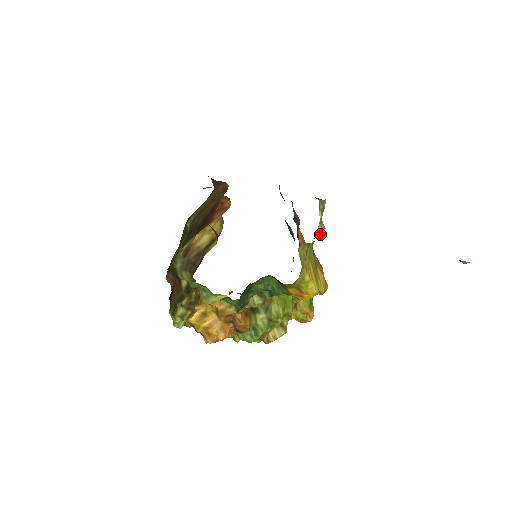
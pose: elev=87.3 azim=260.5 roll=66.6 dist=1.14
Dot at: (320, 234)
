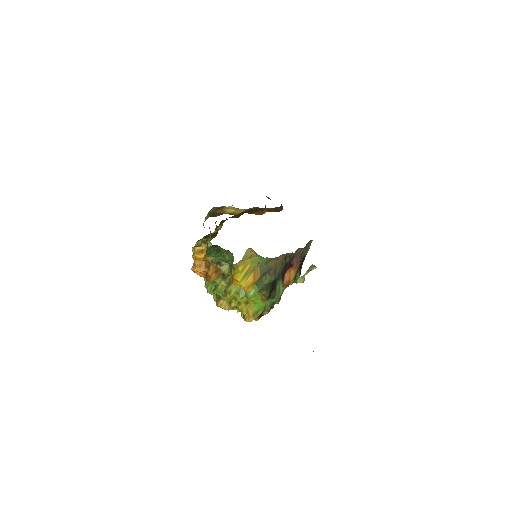
Dot at: occluded
